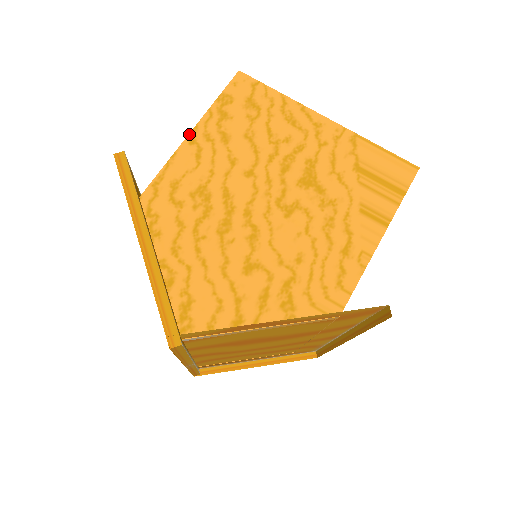
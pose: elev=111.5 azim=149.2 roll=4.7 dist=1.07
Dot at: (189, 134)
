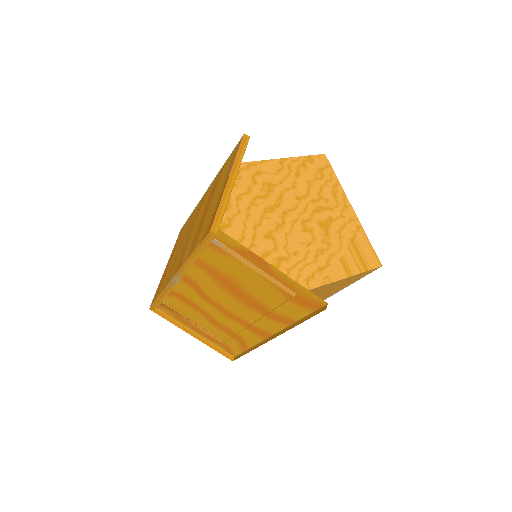
Dot at: (282, 158)
